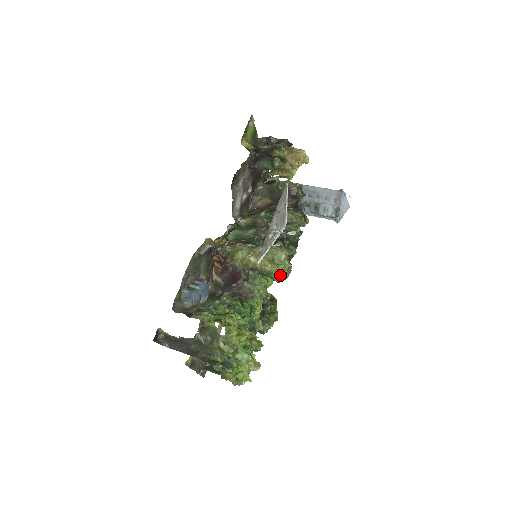
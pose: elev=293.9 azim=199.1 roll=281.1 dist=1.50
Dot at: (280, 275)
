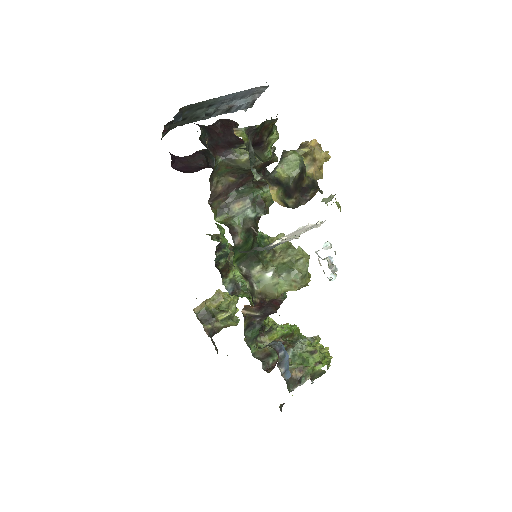
Dot at: occluded
